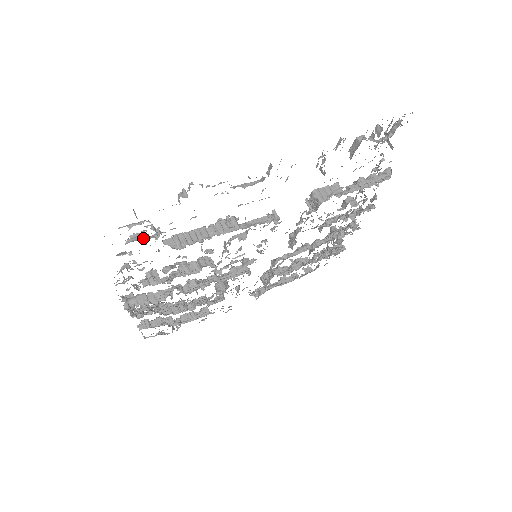
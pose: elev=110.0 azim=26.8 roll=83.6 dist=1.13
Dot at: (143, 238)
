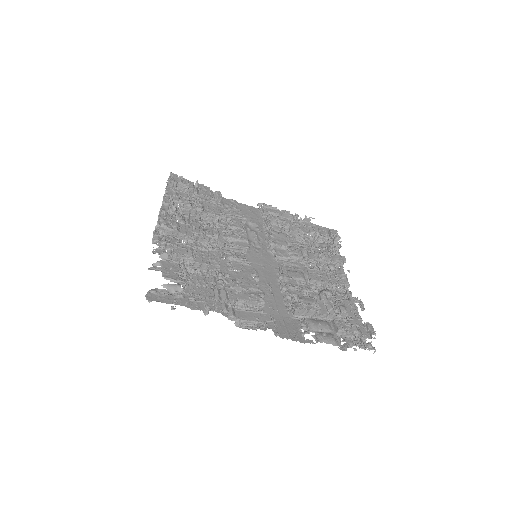
Dot at: (174, 289)
